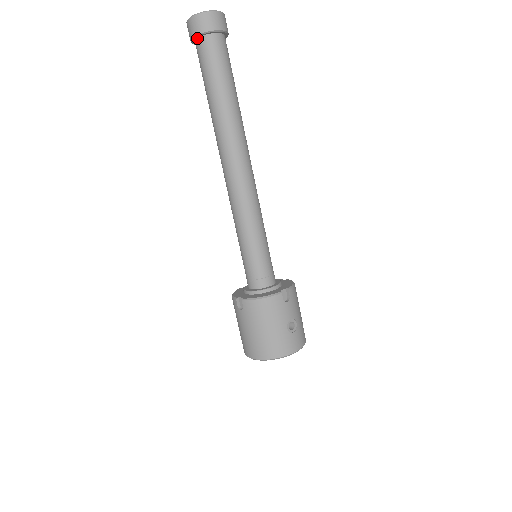
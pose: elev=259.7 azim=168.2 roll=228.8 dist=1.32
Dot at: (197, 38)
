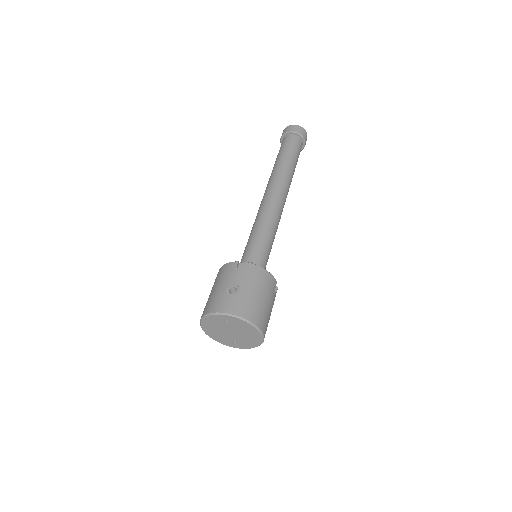
Dot at: occluded
